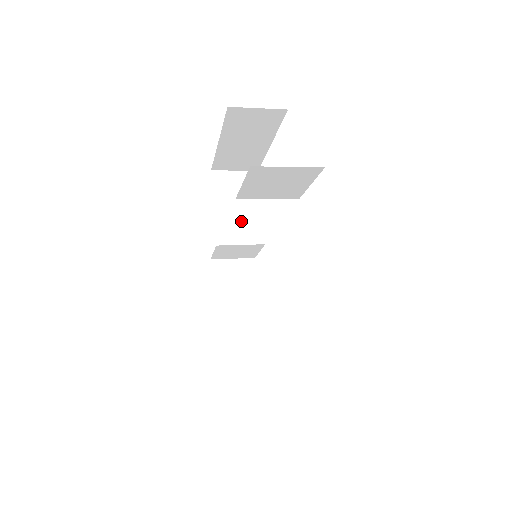
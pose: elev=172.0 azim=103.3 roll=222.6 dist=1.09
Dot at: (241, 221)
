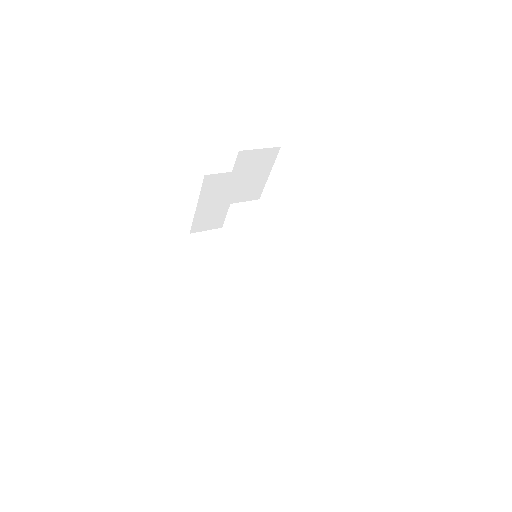
Dot at: (248, 187)
